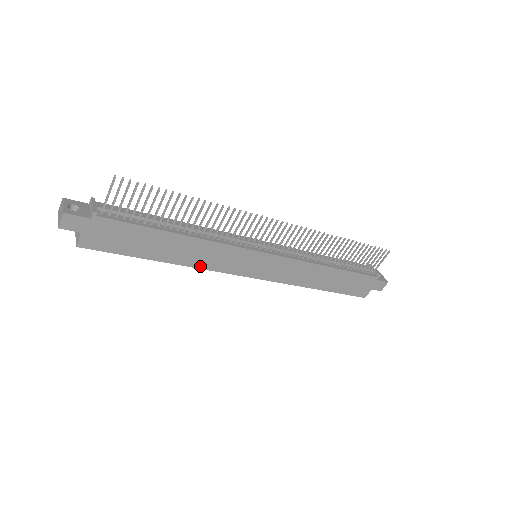
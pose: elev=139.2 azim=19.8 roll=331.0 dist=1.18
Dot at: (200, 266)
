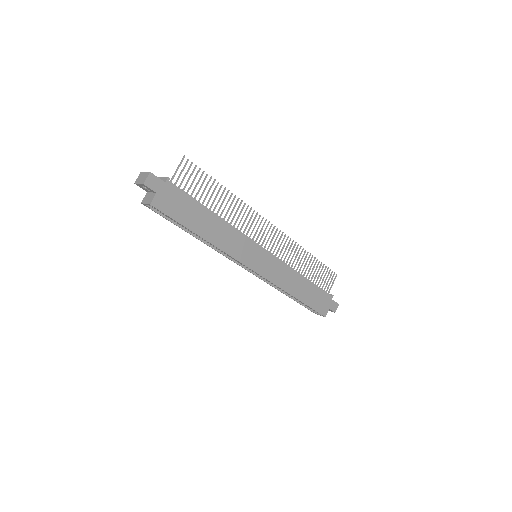
Dot at: (224, 249)
